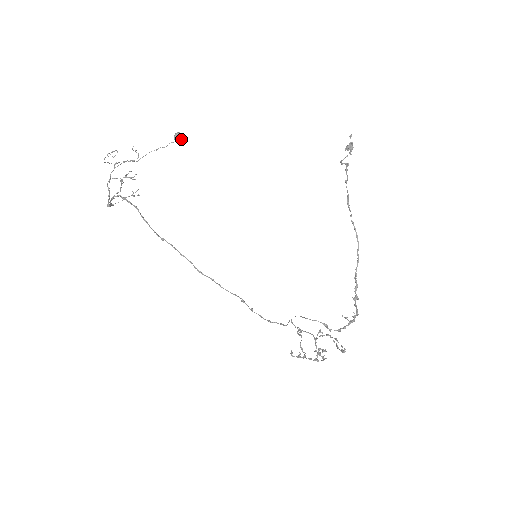
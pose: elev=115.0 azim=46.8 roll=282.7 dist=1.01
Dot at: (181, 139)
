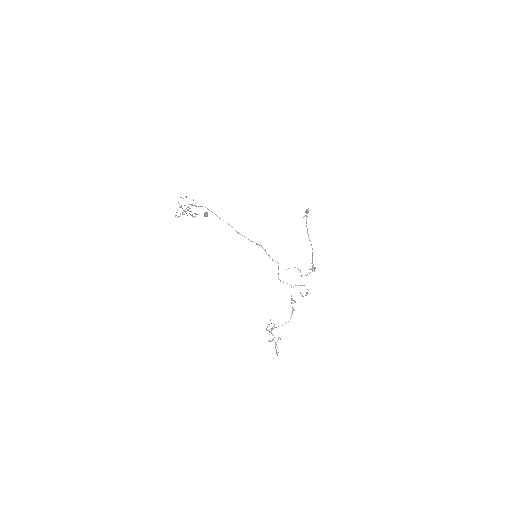
Dot at: occluded
